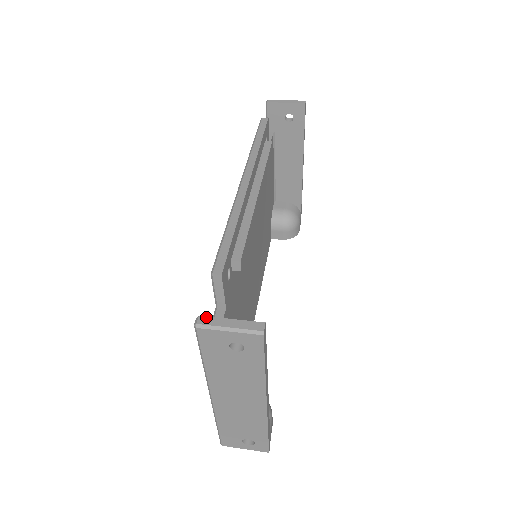
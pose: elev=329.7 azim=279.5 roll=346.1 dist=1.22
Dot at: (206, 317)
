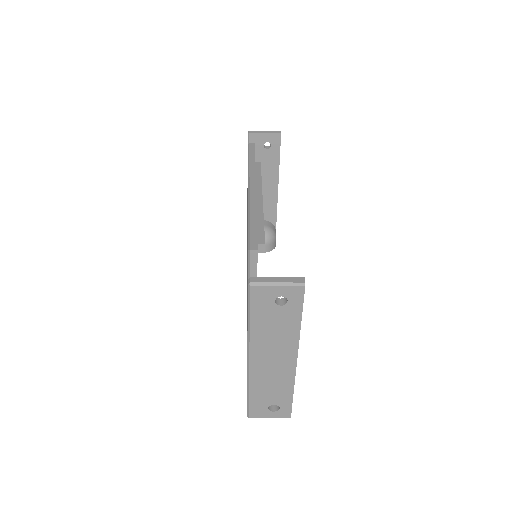
Dot at: (256, 277)
